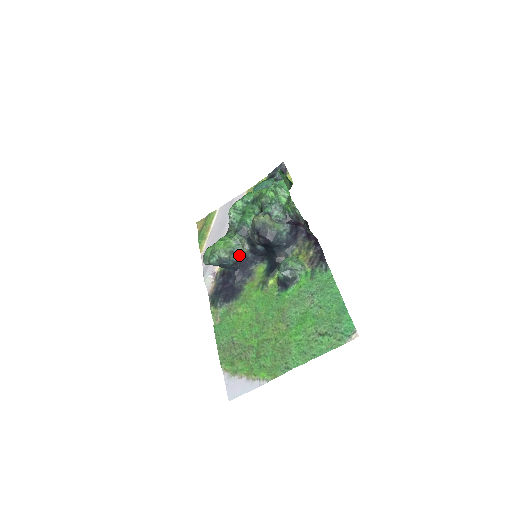
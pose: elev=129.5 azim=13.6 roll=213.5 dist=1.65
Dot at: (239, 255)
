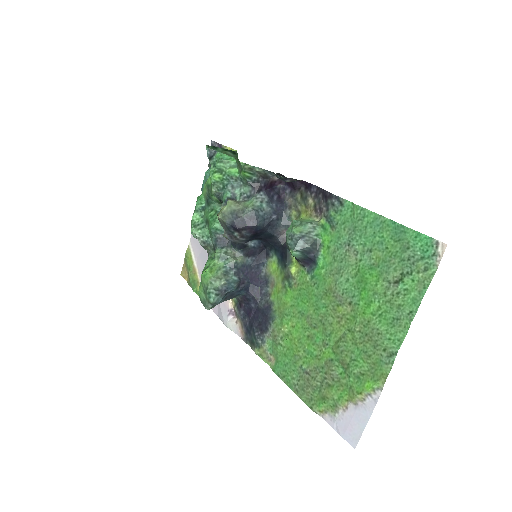
Dot at: (237, 270)
